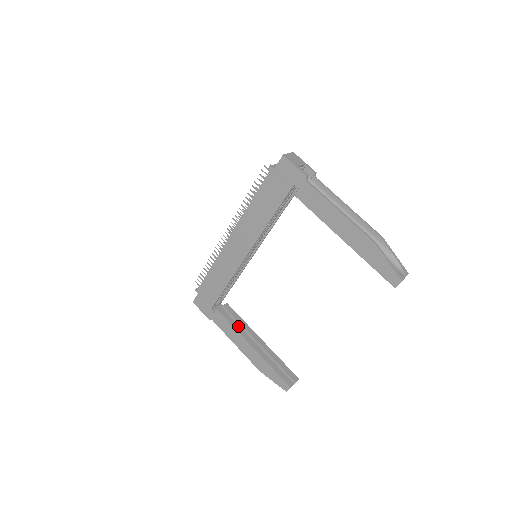
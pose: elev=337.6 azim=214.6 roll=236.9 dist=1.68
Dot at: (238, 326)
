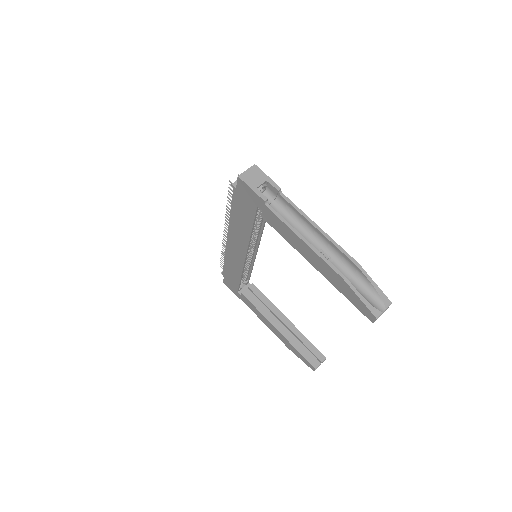
Dot at: (263, 308)
